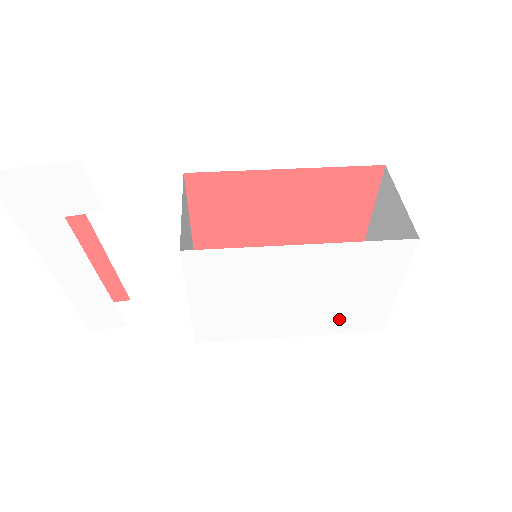
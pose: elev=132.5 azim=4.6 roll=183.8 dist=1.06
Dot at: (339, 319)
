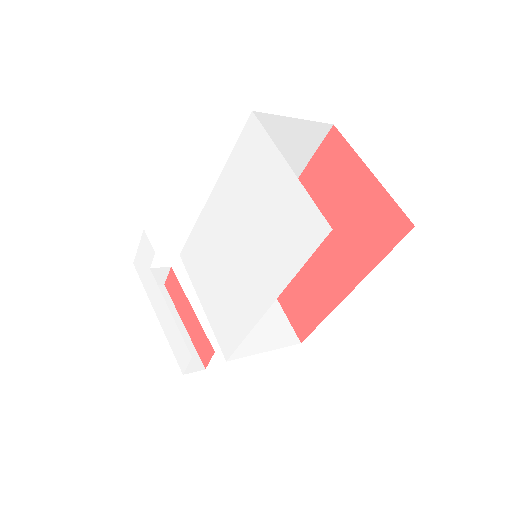
Dot at: (283, 246)
